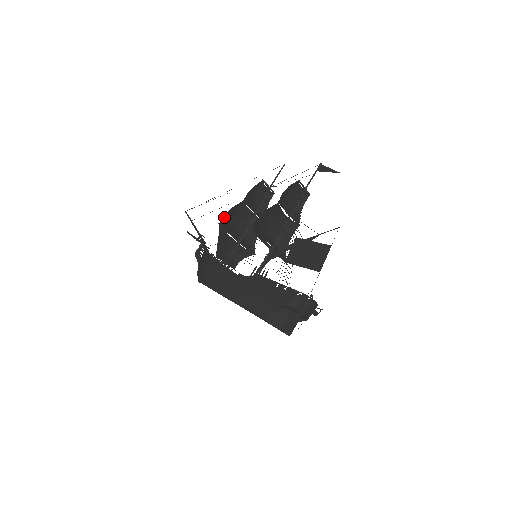
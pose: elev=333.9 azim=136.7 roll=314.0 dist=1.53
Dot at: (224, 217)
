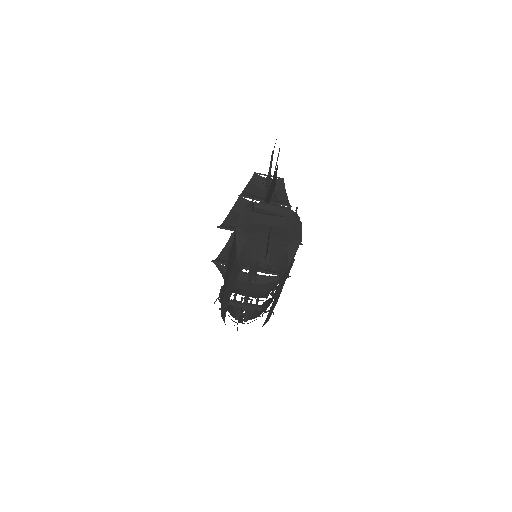
Dot at: (221, 258)
